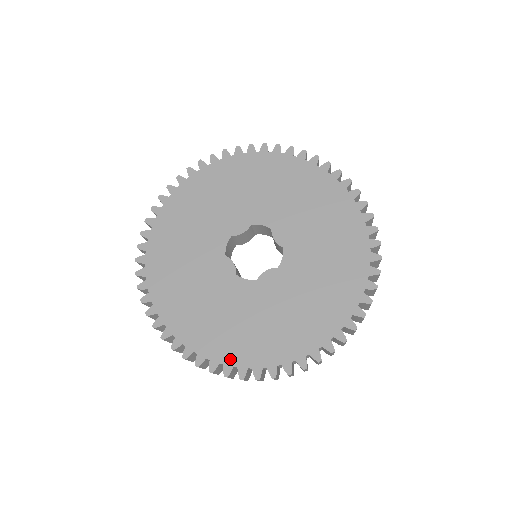
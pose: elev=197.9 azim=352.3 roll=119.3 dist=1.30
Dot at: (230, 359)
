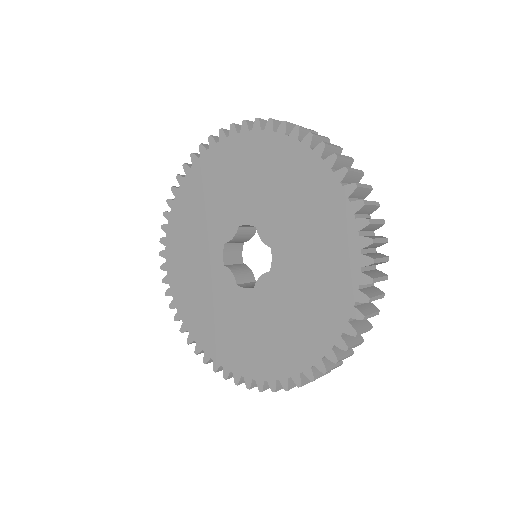
Dot at: (248, 372)
